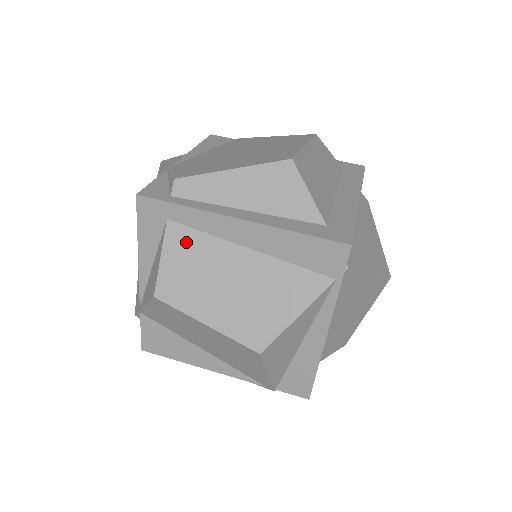
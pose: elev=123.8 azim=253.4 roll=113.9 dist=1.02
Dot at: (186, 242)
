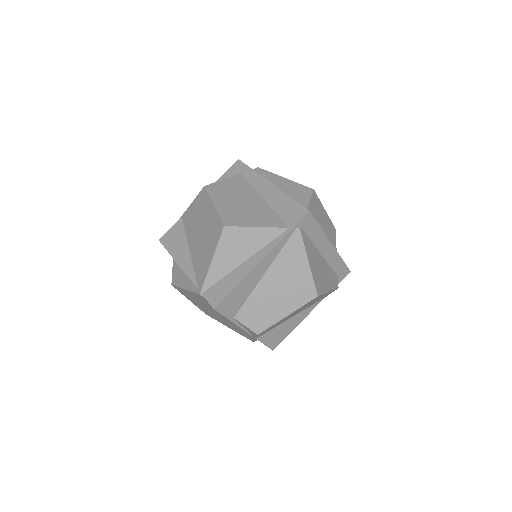
Dot at: (239, 182)
